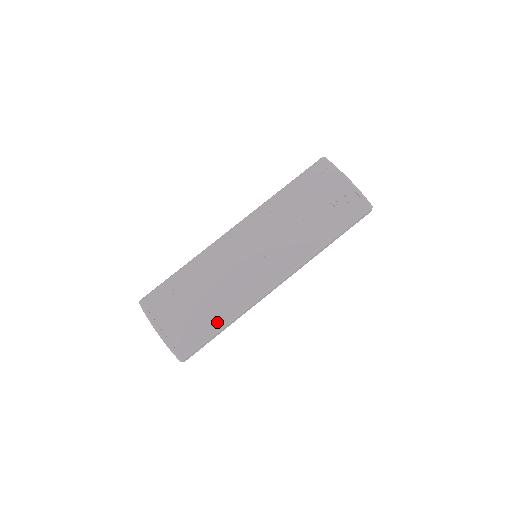
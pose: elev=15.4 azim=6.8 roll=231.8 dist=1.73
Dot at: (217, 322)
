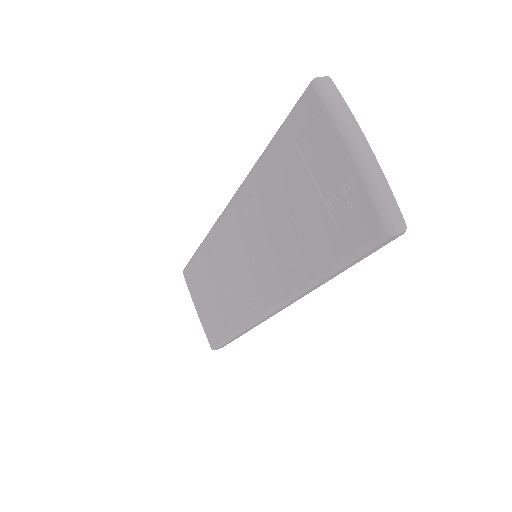
Dot at: (227, 329)
